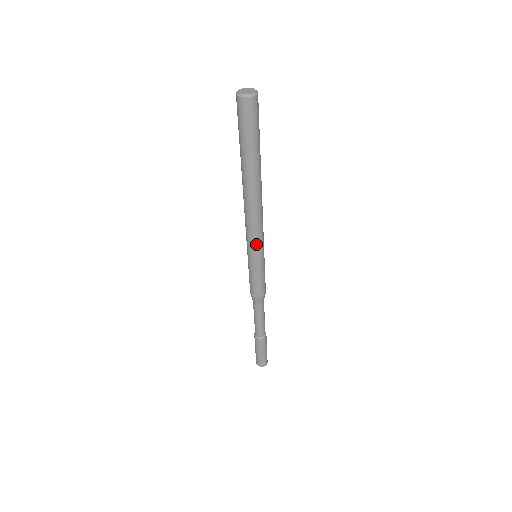
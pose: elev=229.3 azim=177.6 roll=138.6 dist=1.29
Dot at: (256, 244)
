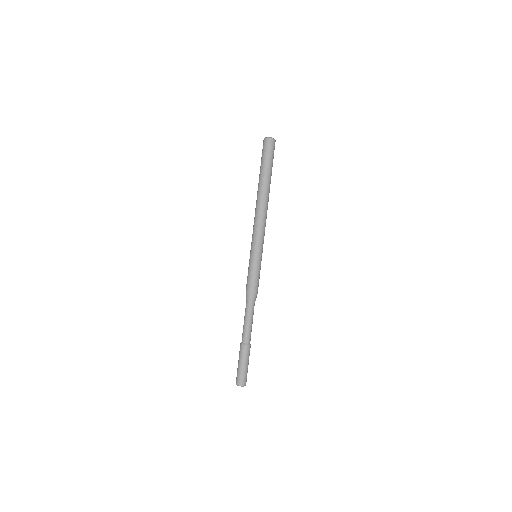
Dot at: (260, 240)
